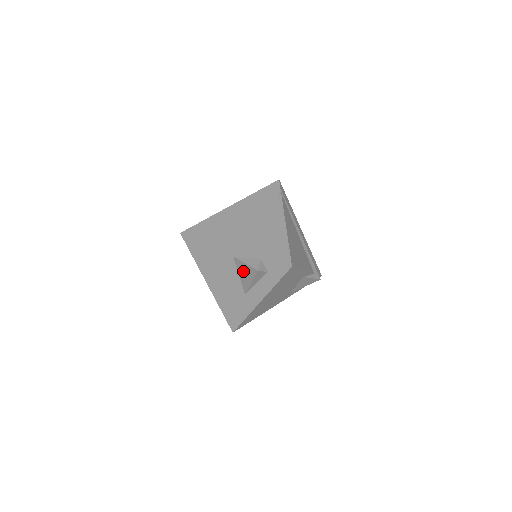
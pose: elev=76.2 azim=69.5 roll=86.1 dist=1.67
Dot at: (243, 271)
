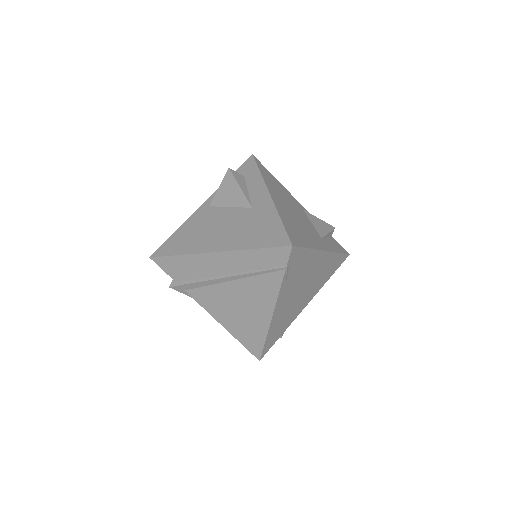
Dot at: (225, 195)
